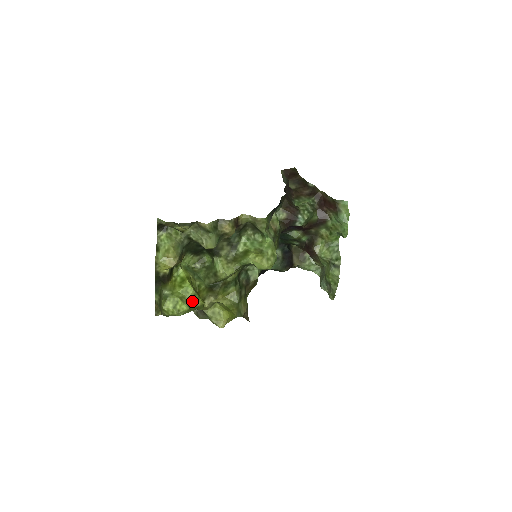
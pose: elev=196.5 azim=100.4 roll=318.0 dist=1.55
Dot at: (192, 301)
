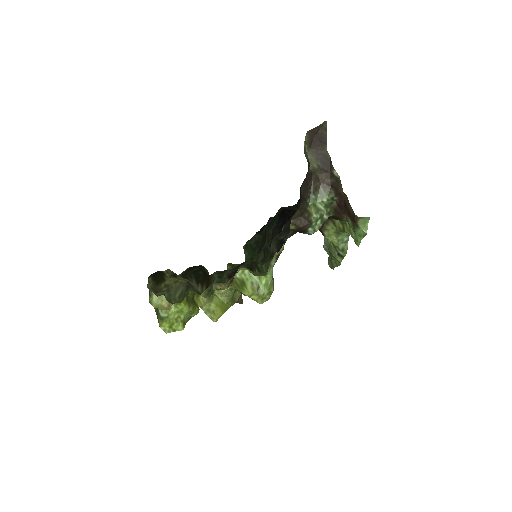
Dot at: (187, 316)
